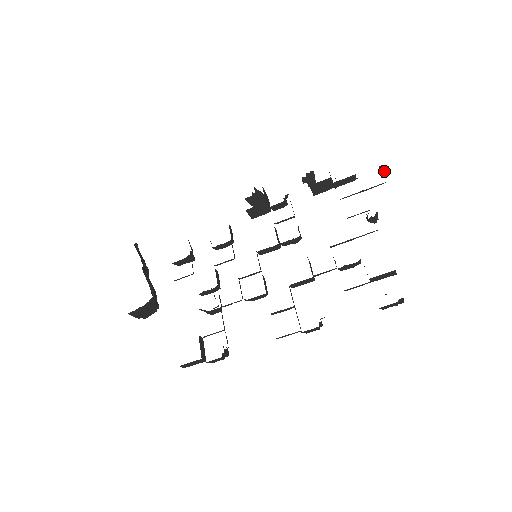
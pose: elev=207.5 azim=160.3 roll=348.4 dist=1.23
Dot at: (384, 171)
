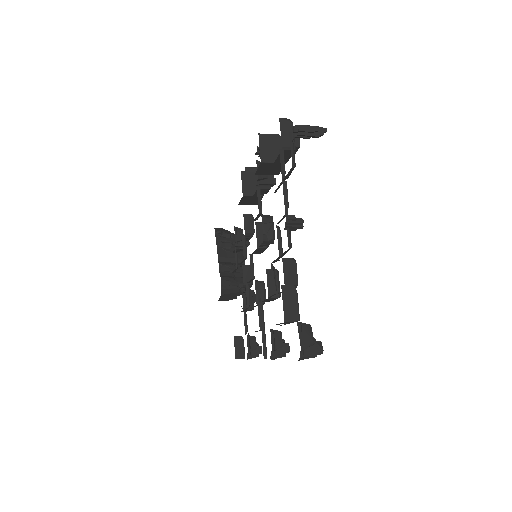
Dot at: (302, 137)
